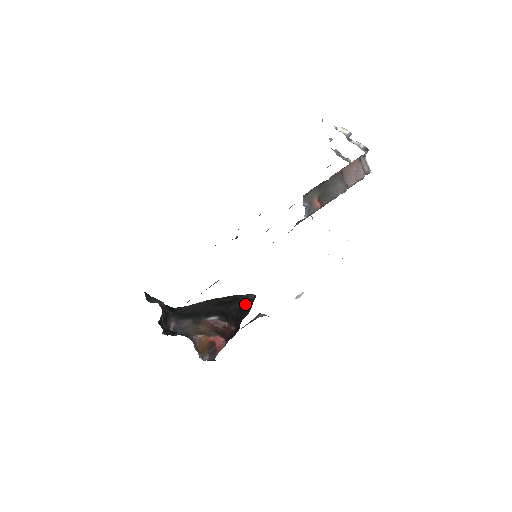
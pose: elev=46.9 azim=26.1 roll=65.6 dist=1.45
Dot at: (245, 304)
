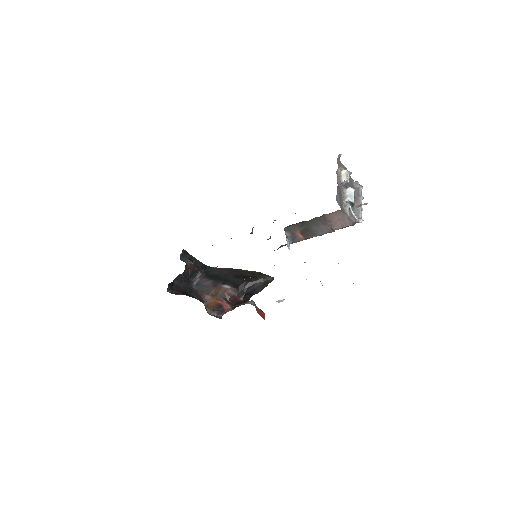
Dot at: (259, 283)
